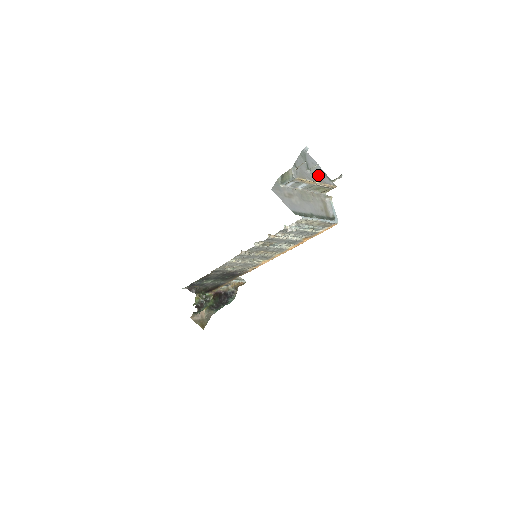
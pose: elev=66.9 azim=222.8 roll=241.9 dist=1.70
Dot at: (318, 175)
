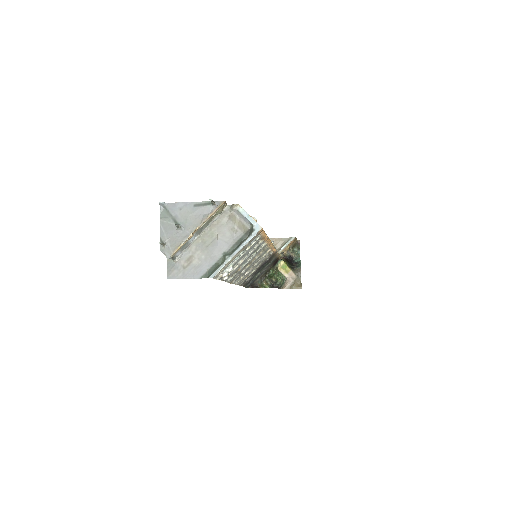
Dot at: (194, 217)
